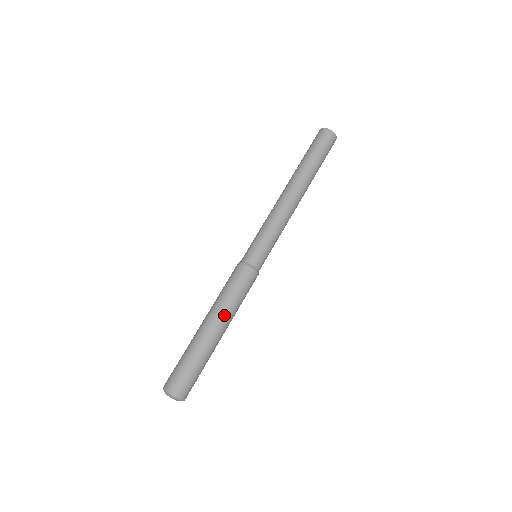
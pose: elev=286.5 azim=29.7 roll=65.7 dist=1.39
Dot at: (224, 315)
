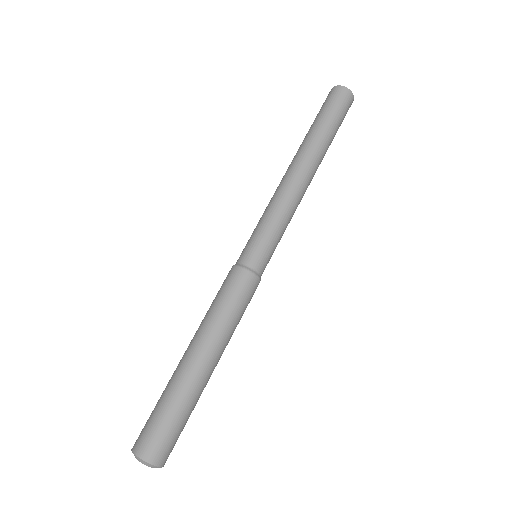
Dot at: (223, 344)
